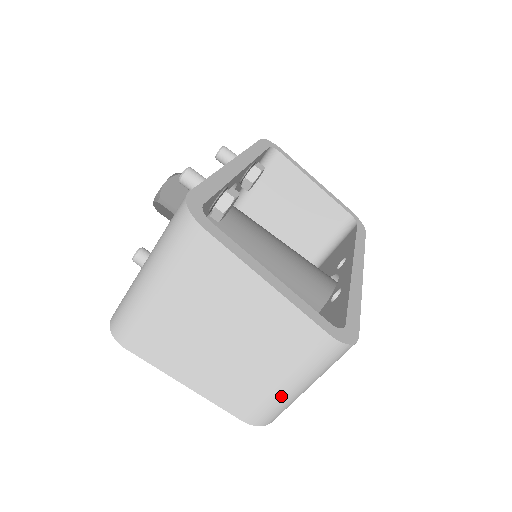
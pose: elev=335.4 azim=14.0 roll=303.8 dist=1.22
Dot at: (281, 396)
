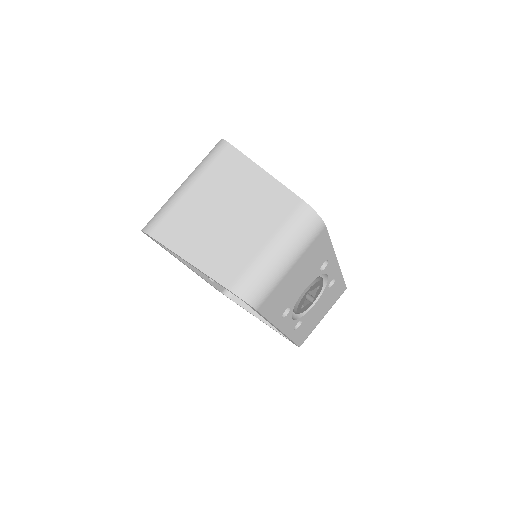
Dot at: (263, 260)
